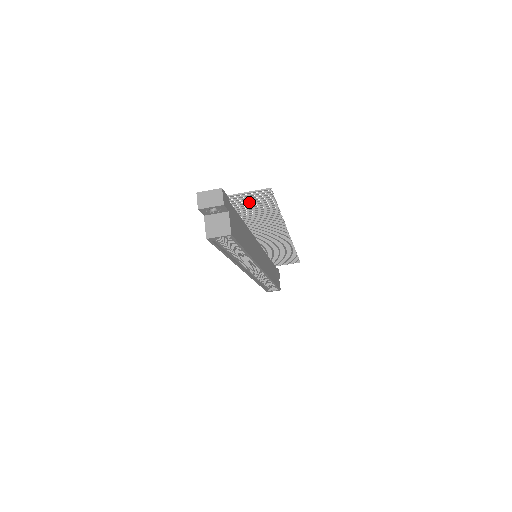
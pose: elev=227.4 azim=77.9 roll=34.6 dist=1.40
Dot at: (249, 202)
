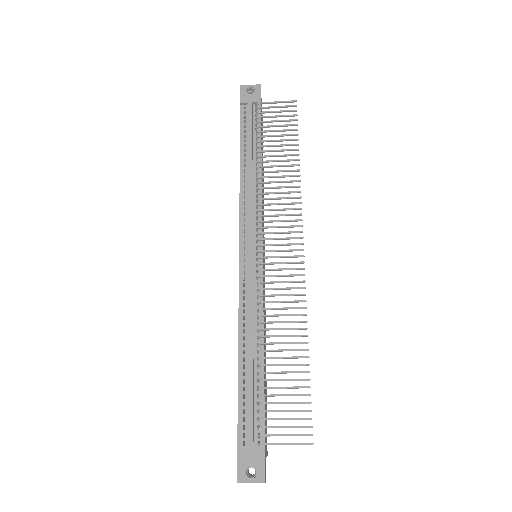
Dot at: occluded
